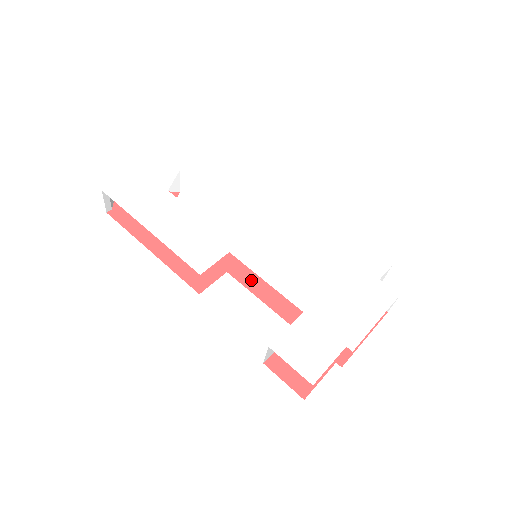
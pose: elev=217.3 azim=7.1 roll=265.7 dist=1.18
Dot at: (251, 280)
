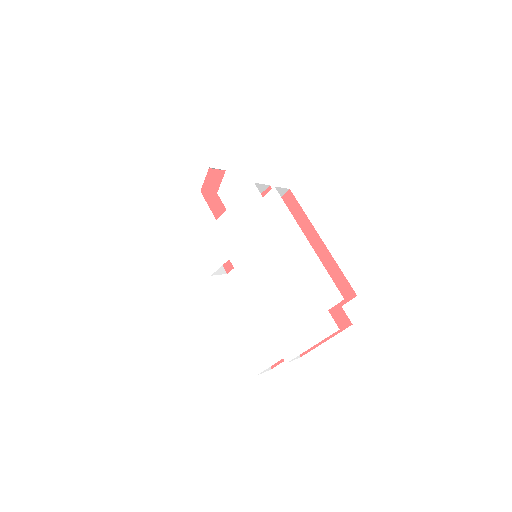
Dot at: occluded
